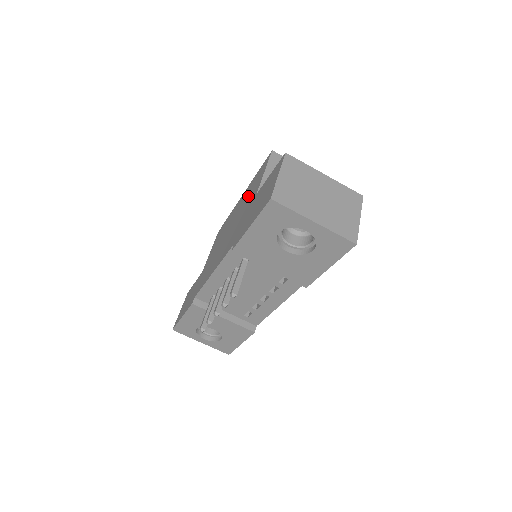
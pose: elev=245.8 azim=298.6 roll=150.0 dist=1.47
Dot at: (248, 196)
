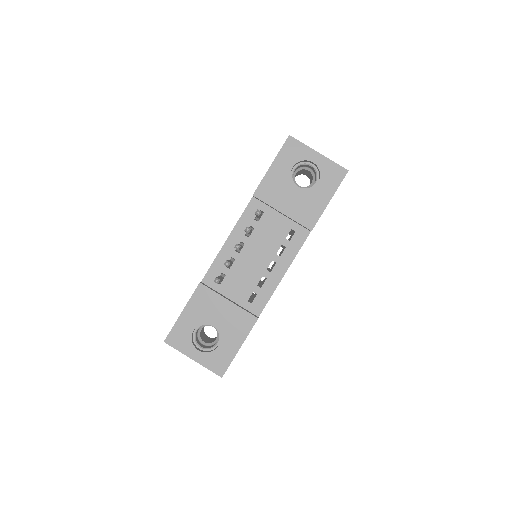
Dot at: occluded
